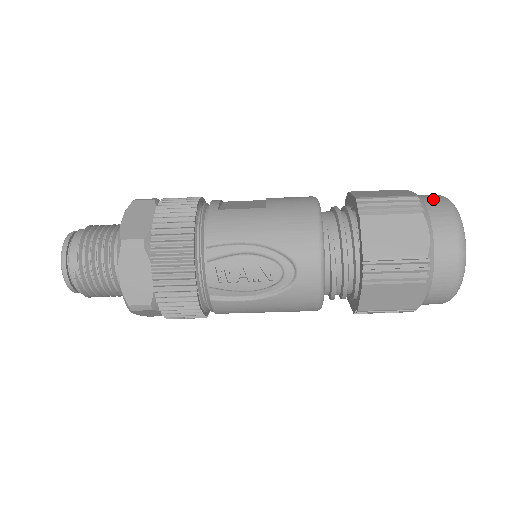
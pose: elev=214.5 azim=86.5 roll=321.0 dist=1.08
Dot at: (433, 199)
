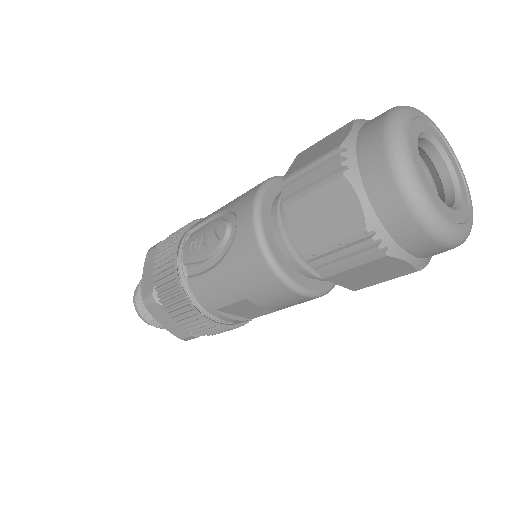
Dot at: occluded
